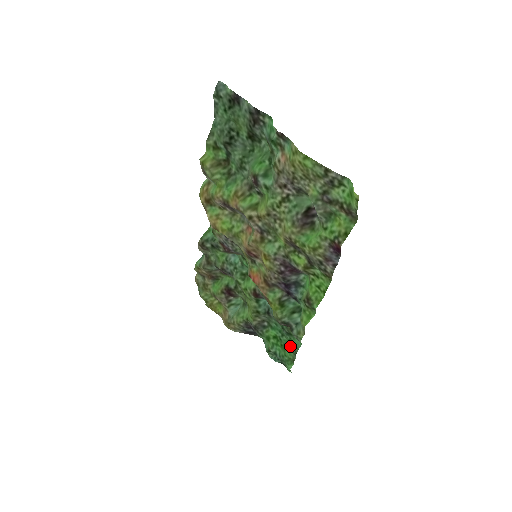
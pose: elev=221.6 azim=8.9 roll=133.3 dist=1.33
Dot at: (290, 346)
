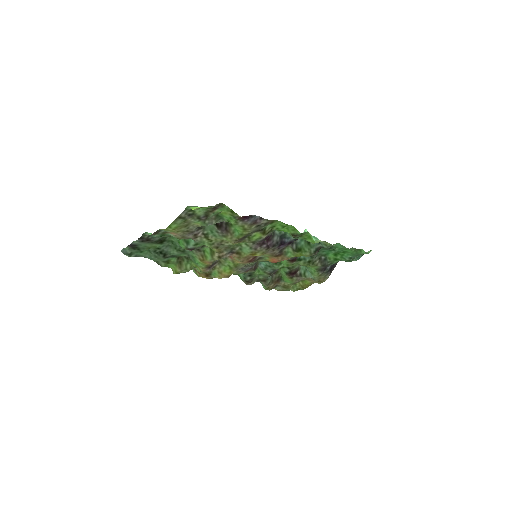
Dot at: occluded
